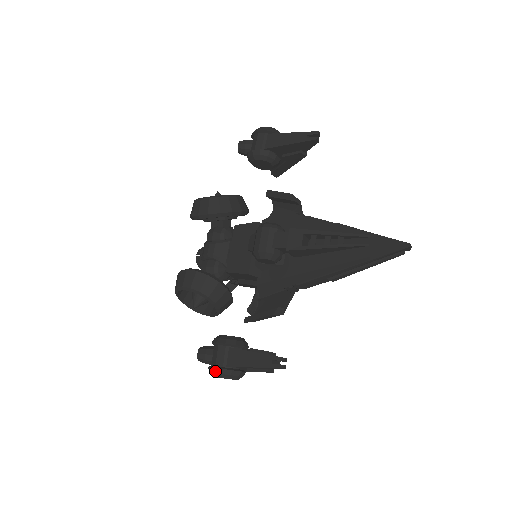
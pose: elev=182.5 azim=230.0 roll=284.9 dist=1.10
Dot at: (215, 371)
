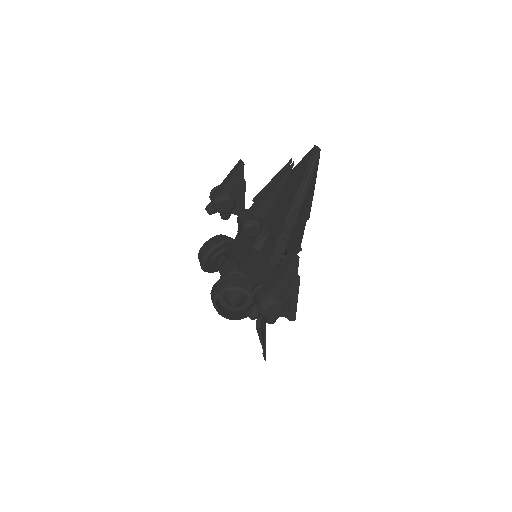
Dot at: (261, 305)
